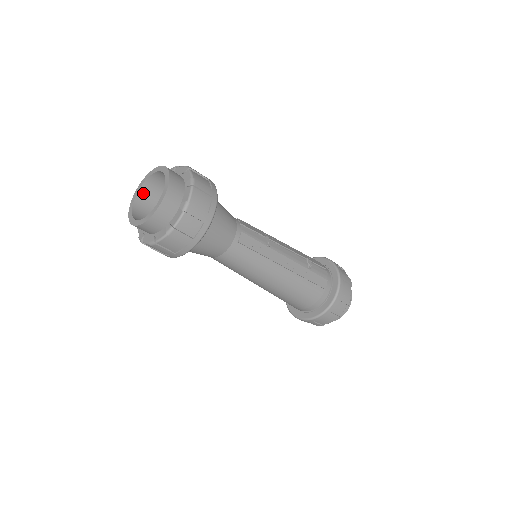
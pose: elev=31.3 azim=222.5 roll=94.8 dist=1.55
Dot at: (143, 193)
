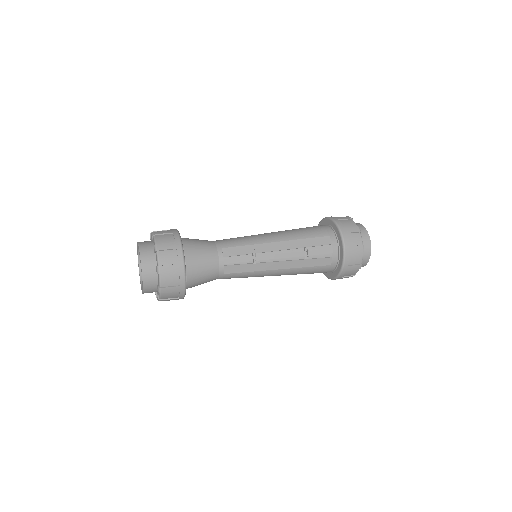
Dot at: occluded
